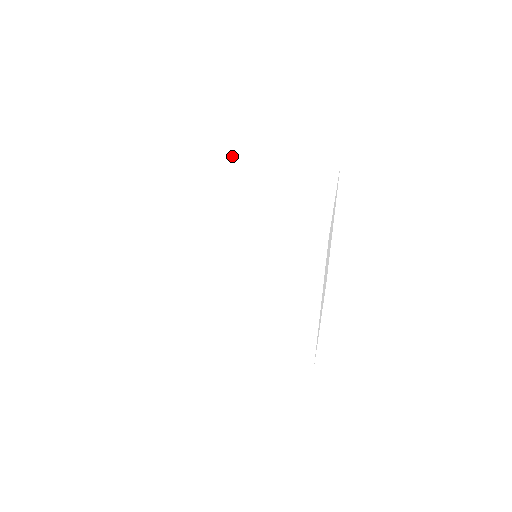
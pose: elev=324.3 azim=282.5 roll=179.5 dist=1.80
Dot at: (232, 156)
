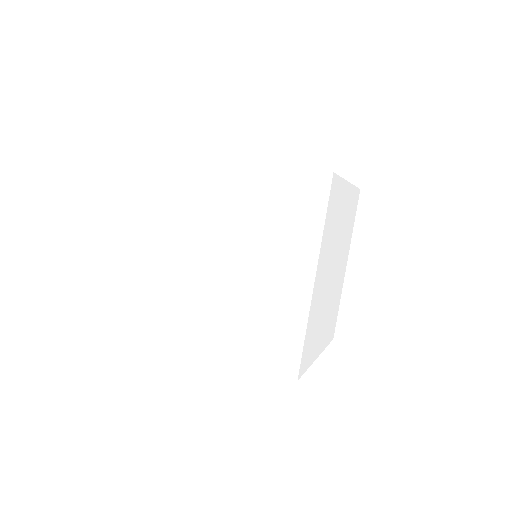
Dot at: occluded
